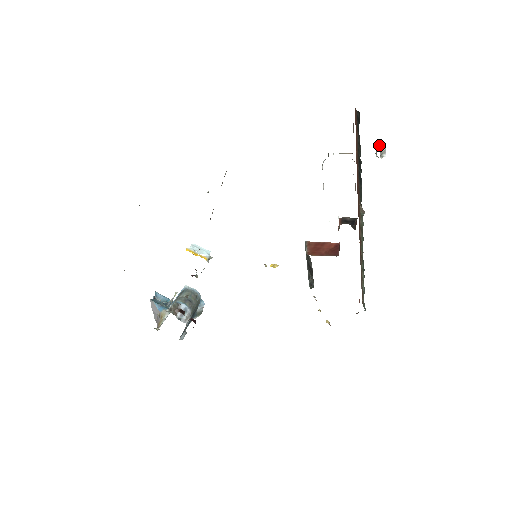
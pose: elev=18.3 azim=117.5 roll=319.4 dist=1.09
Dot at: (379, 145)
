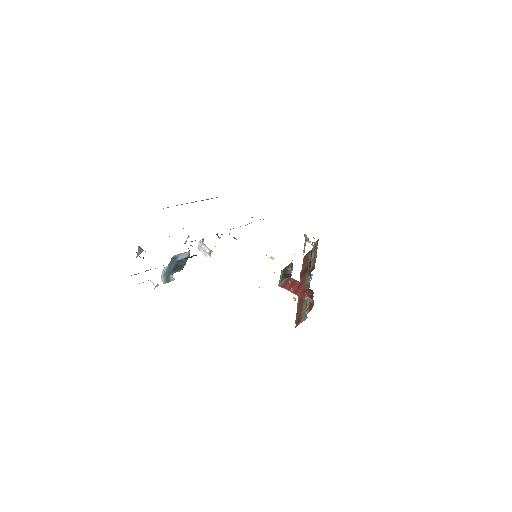
Dot at: occluded
